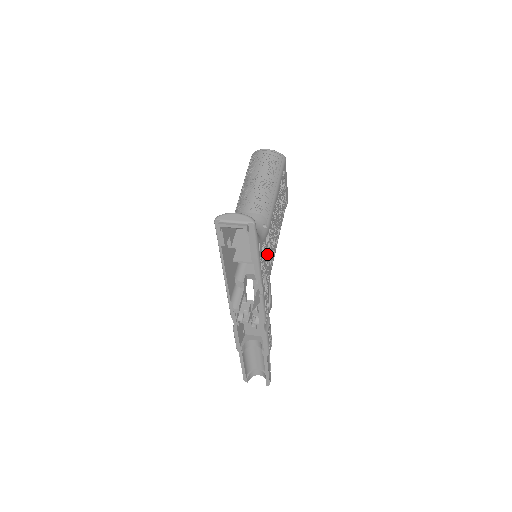
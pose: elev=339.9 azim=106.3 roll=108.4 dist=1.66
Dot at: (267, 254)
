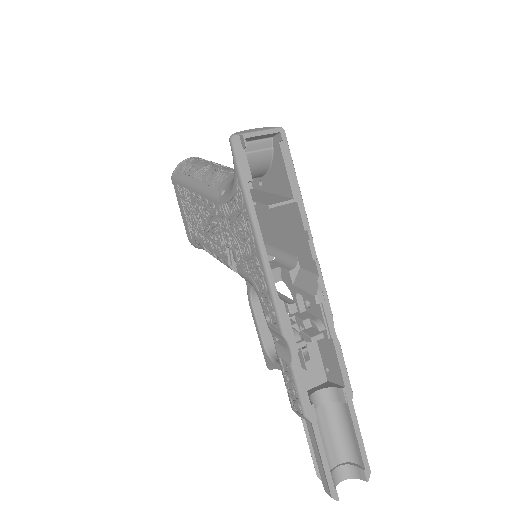
Dot at: occluded
